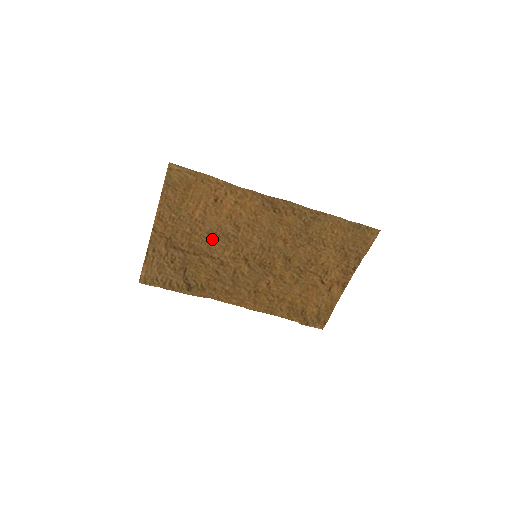
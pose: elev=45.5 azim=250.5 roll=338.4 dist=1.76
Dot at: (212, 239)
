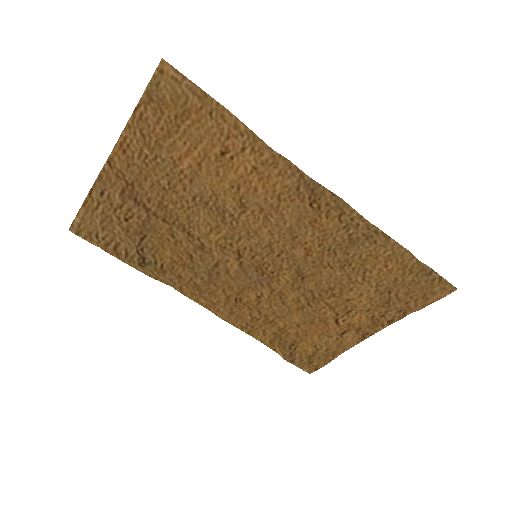
Dot at: (198, 209)
